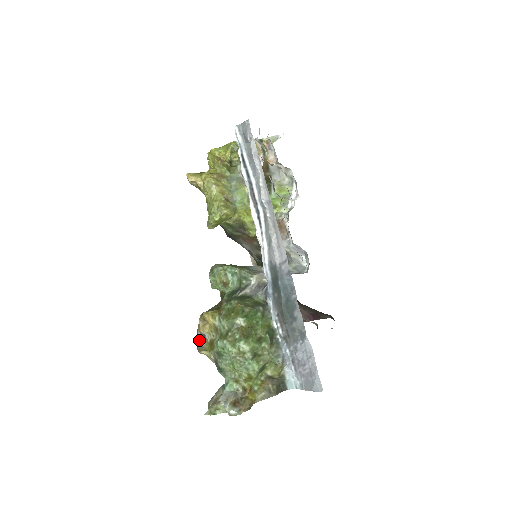
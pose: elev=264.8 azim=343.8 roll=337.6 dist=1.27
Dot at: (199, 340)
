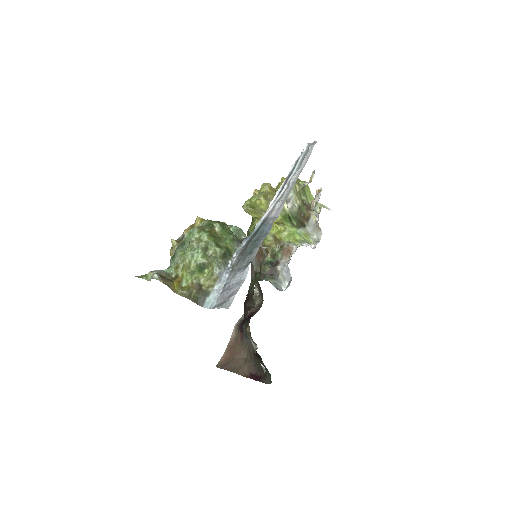
Dot at: (177, 239)
